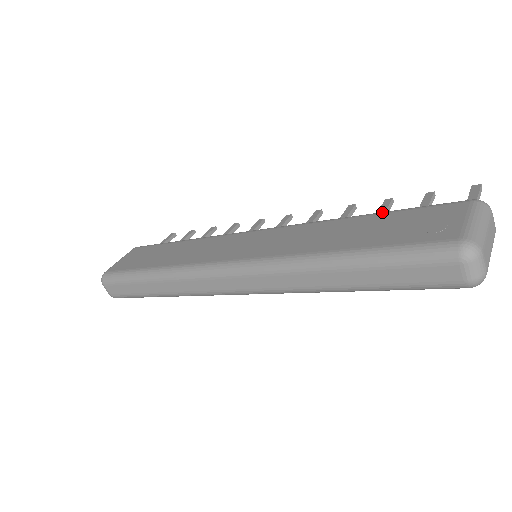
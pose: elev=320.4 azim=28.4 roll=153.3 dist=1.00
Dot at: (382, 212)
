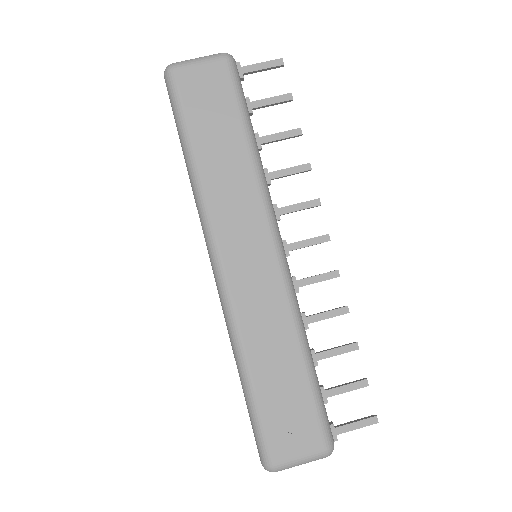
Dot at: (310, 379)
